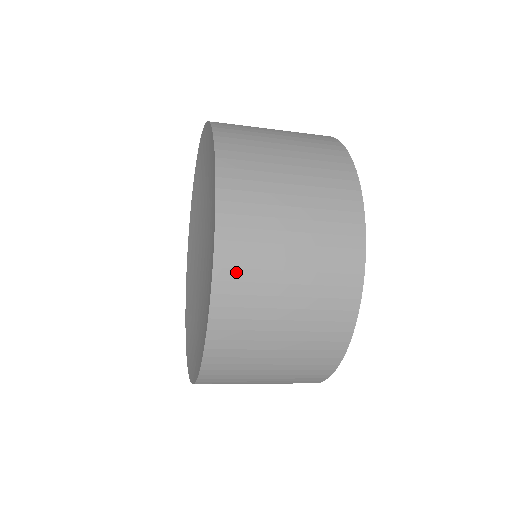
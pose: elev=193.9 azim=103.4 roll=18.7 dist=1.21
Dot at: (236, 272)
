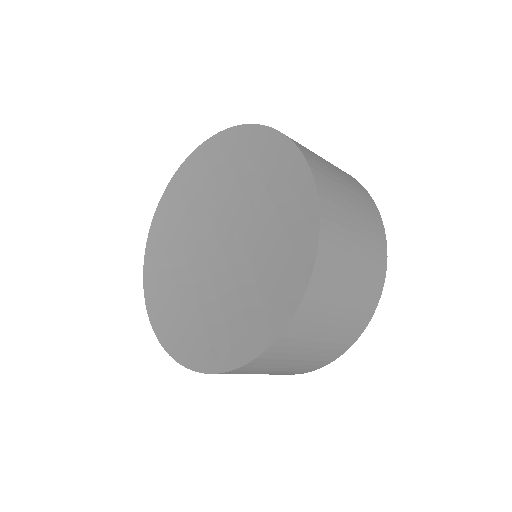
Dot at: (267, 360)
